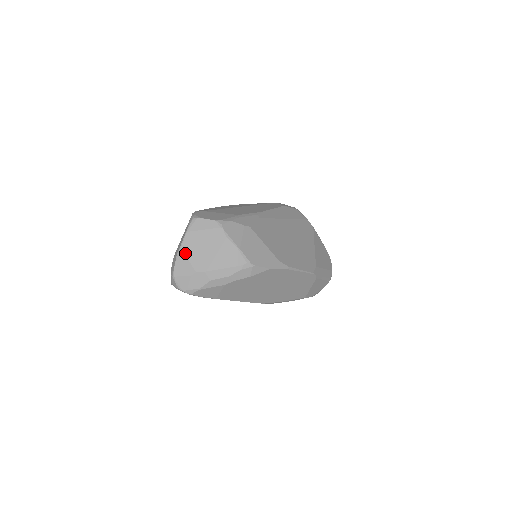
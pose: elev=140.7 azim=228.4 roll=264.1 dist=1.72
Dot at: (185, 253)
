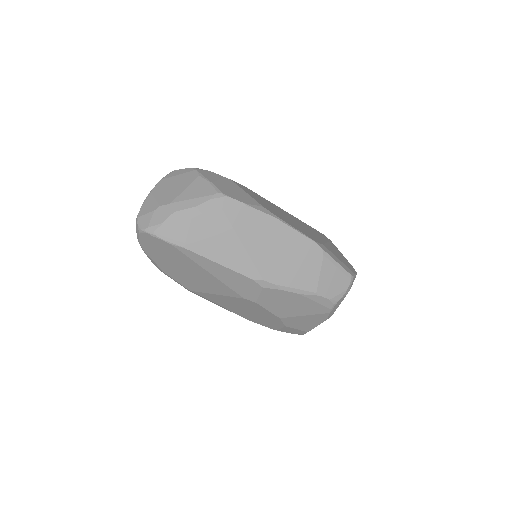
Dot at: (153, 194)
